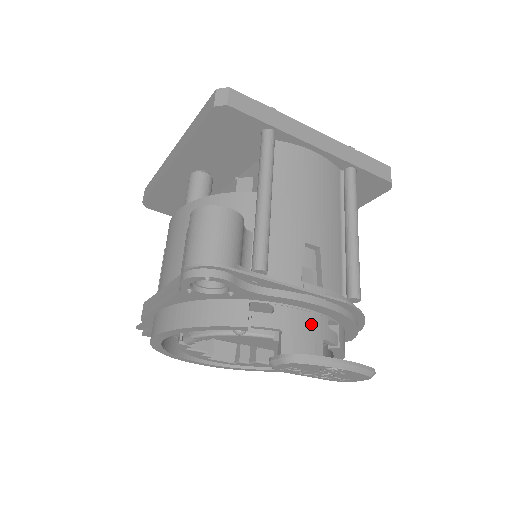
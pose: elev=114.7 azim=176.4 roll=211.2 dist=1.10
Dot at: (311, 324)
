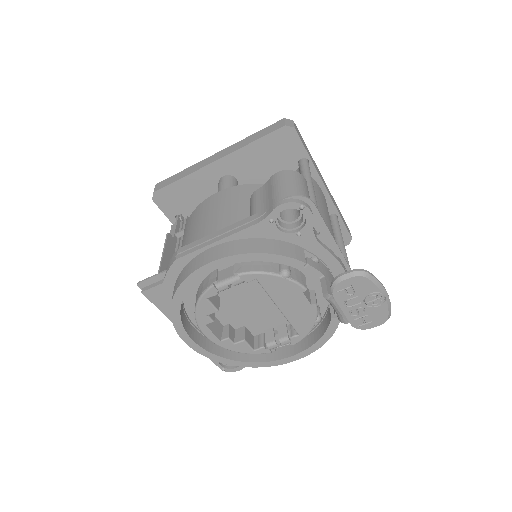
Dot at: occluded
